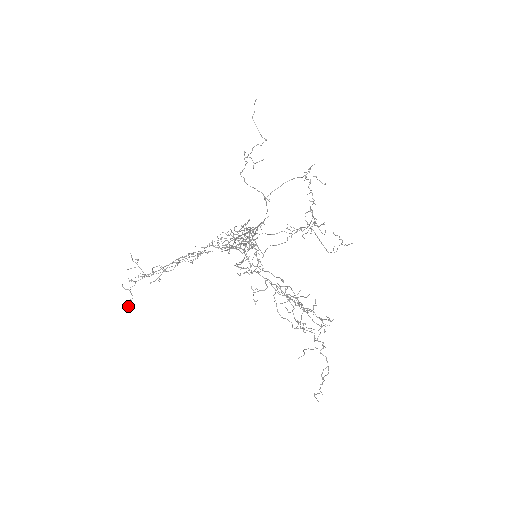
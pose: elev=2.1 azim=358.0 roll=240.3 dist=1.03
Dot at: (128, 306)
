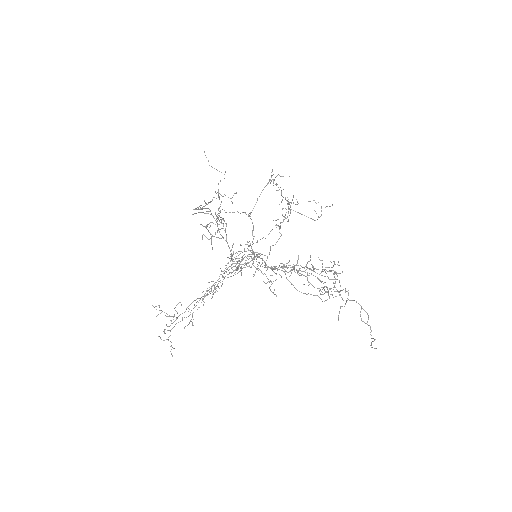
Dot at: occluded
